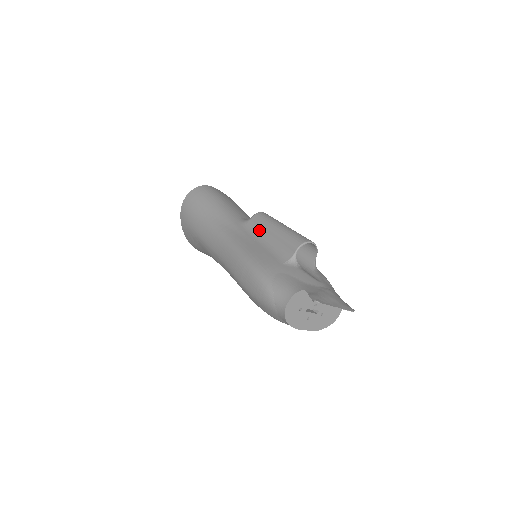
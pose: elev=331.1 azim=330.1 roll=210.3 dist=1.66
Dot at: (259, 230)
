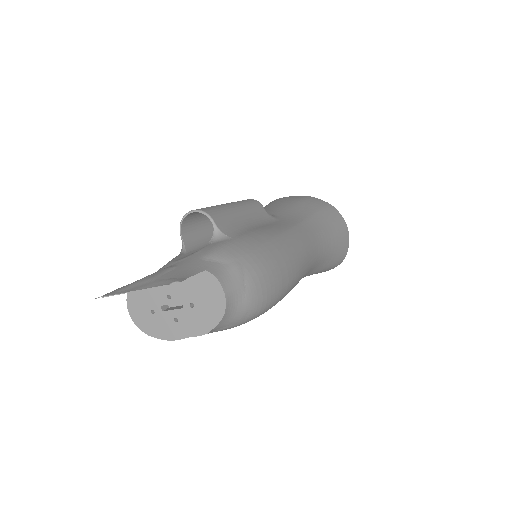
Dot at: occluded
